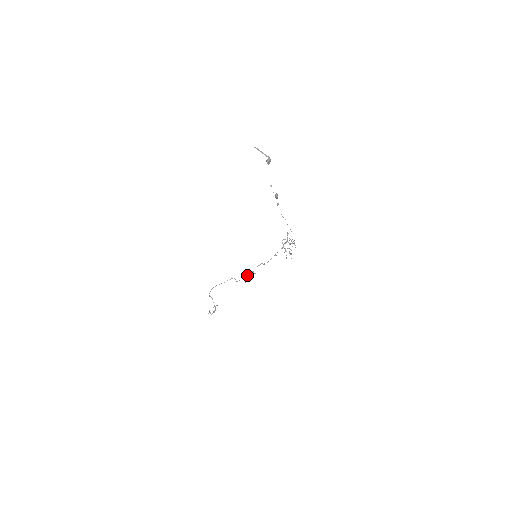
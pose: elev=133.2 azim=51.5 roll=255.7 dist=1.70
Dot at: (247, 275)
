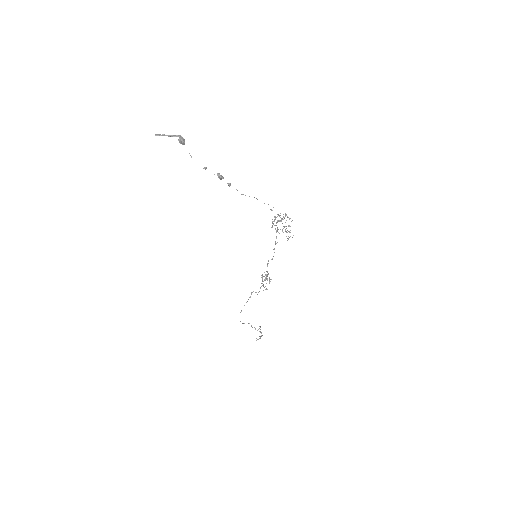
Dot at: (263, 281)
